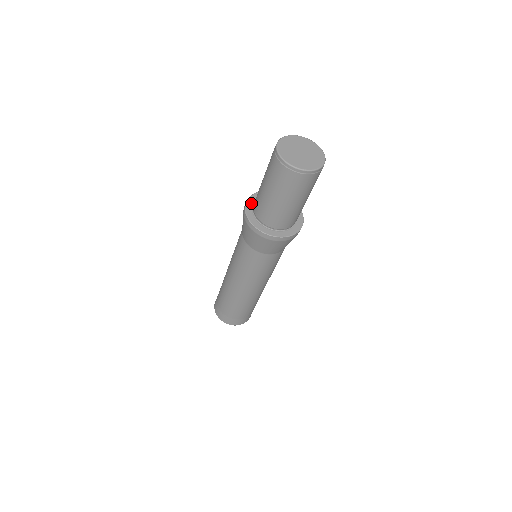
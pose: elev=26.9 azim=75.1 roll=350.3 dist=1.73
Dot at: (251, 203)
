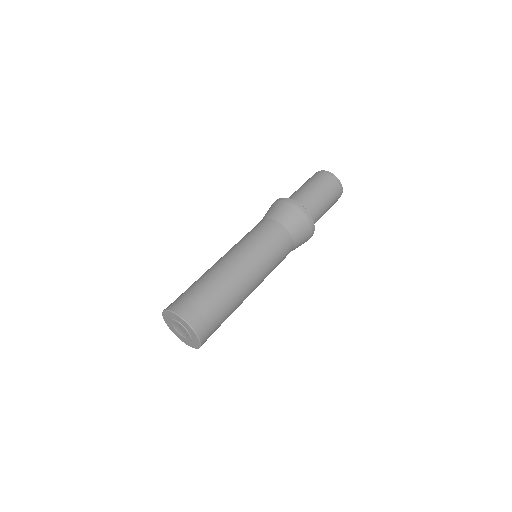
Dot at: occluded
